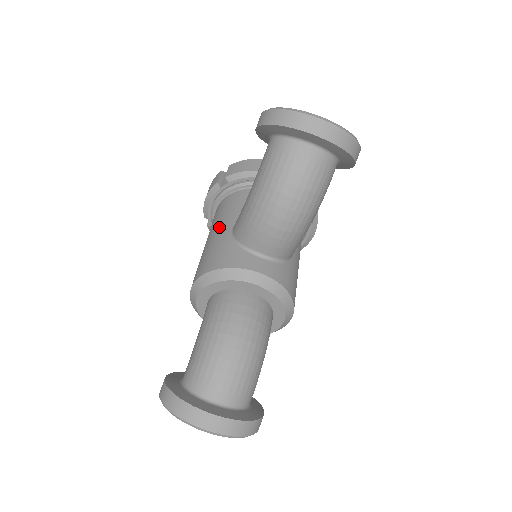
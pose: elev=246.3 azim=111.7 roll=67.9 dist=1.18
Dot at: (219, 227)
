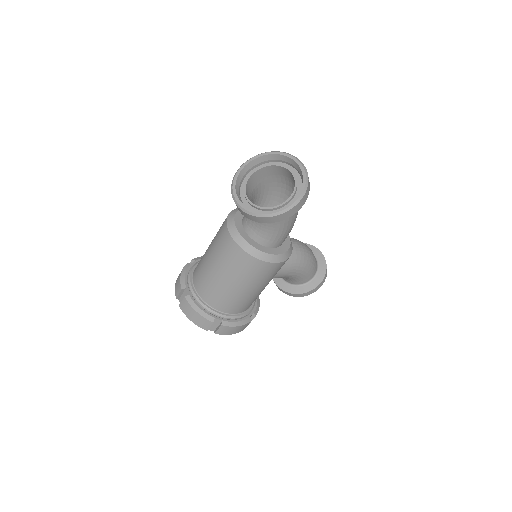
Dot at: occluded
